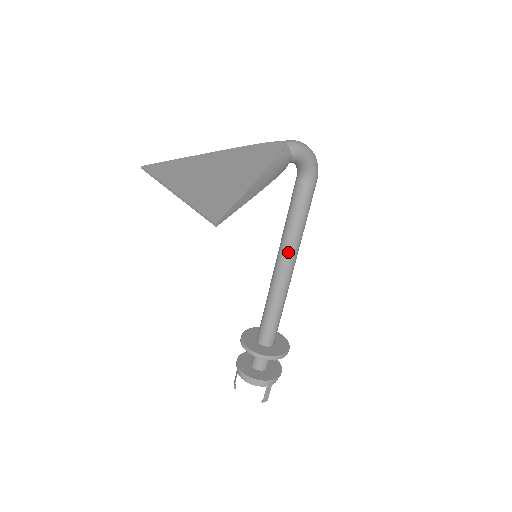
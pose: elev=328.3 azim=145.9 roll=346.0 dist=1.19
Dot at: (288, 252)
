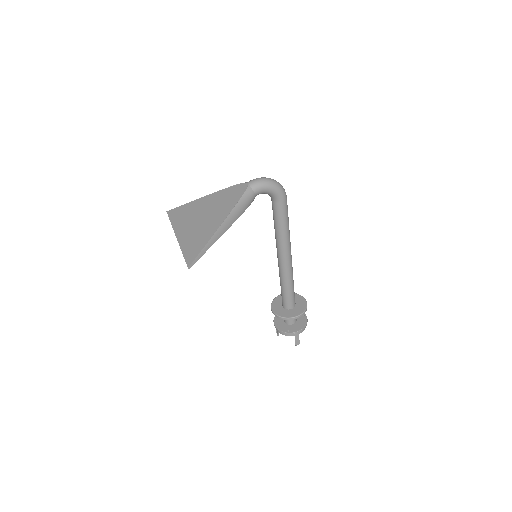
Dot at: (281, 249)
